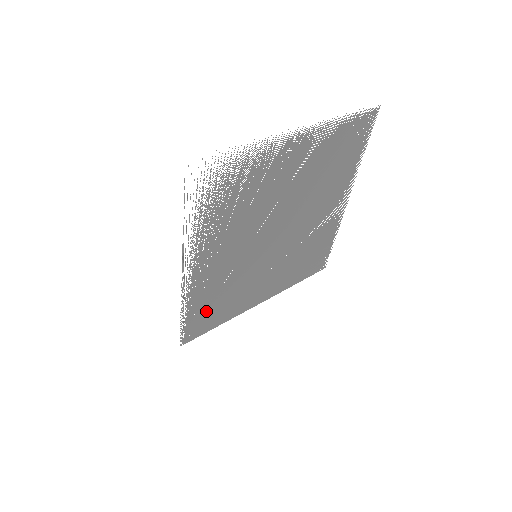
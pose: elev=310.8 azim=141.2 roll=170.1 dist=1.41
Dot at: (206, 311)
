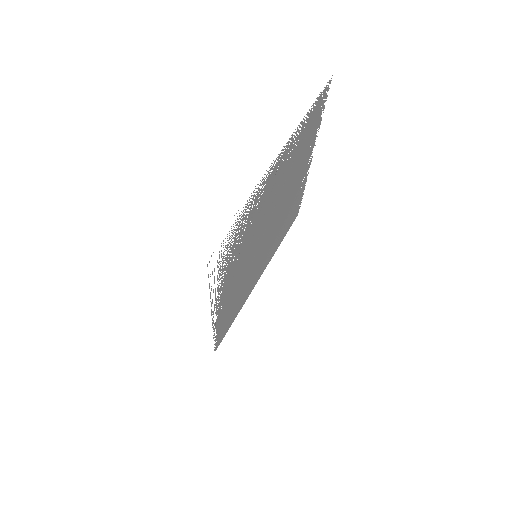
Dot at: (228, 318)
